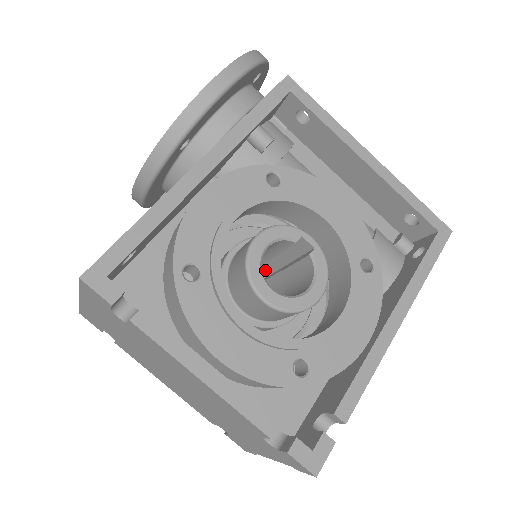
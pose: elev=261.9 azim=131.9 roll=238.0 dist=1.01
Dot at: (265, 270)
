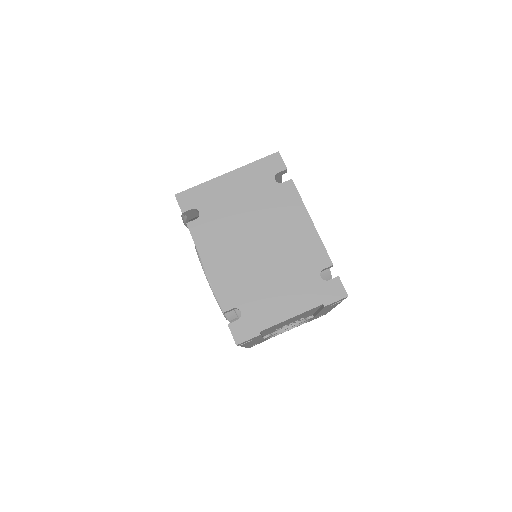
Dot at: occluded
